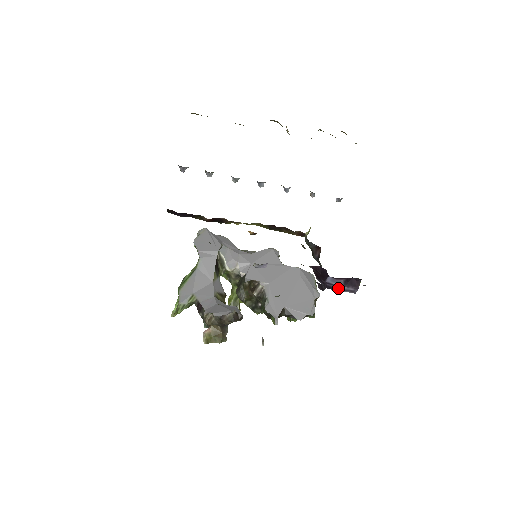
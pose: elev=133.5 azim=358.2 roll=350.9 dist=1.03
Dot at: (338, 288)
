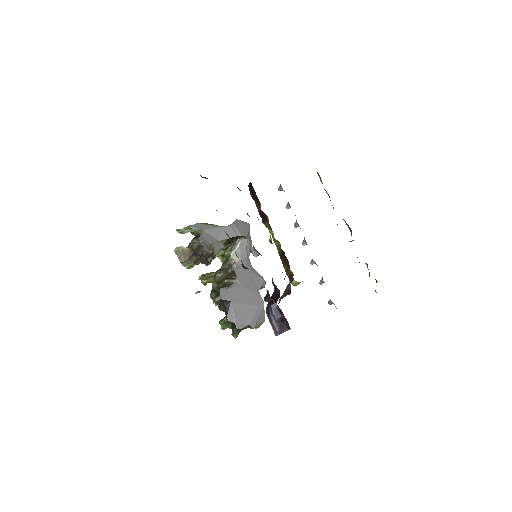
Dot at: (272, 319)
